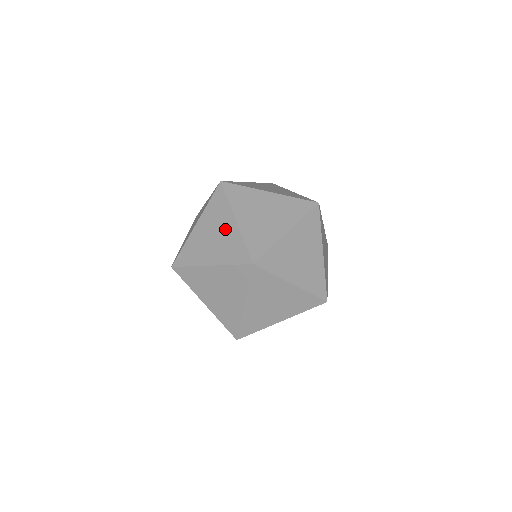
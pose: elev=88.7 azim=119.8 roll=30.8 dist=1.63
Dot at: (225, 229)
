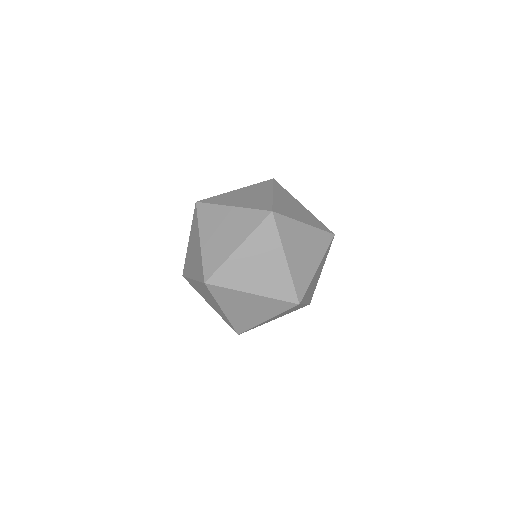
Dot at: (228, 218)
